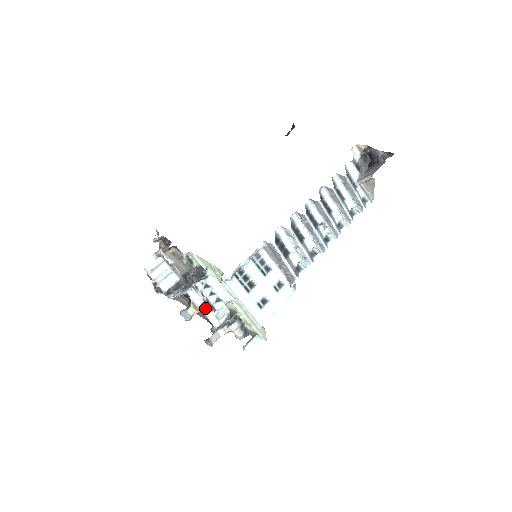
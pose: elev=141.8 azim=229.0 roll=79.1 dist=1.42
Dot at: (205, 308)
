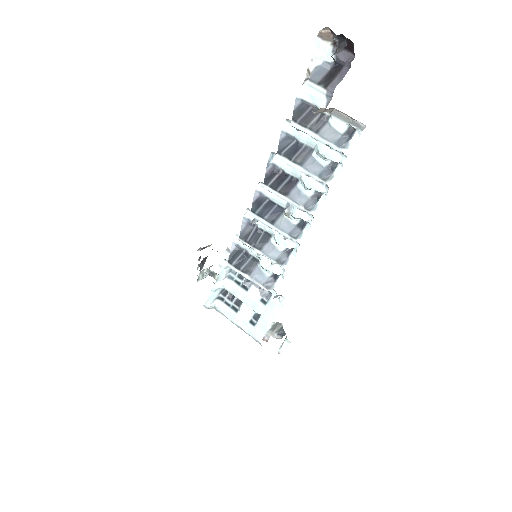
Dot at: occluded
